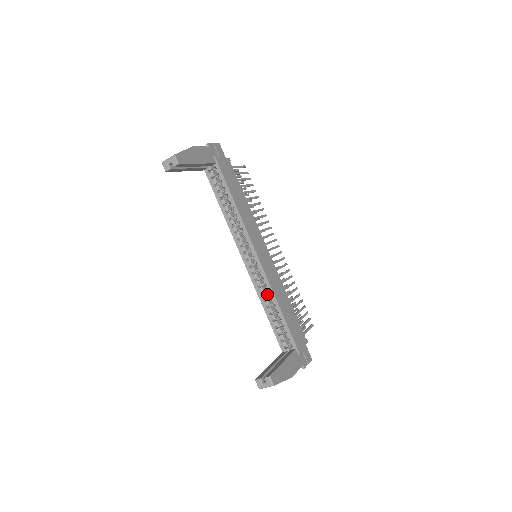
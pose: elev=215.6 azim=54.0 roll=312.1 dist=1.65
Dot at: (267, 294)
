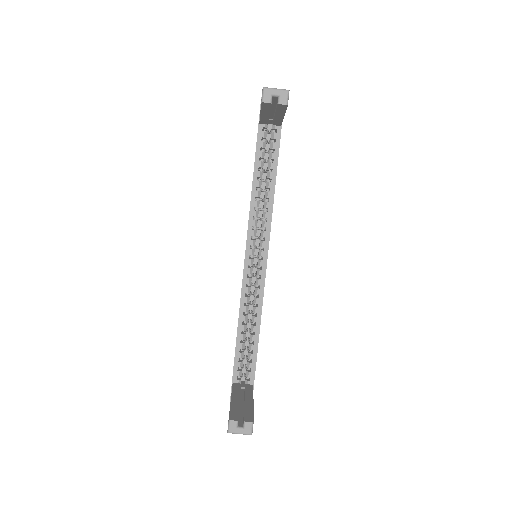
Dot at: (248, 307)
